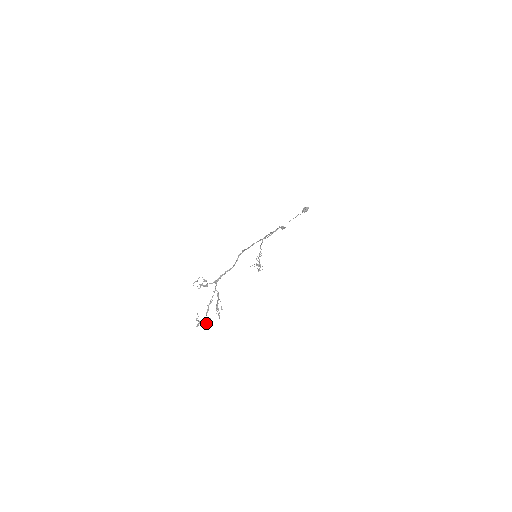
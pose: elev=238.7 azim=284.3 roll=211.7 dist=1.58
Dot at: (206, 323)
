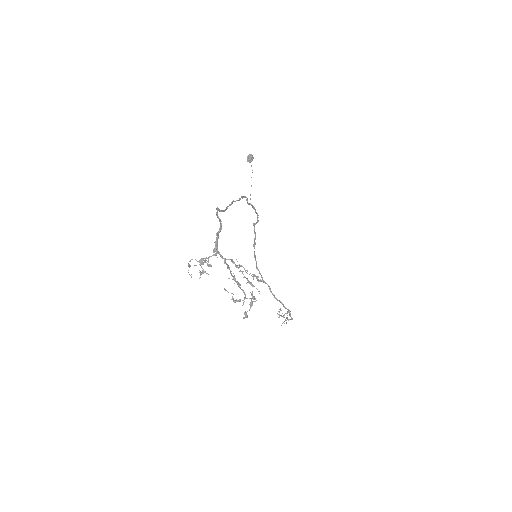
Dot at: (251, 298)
